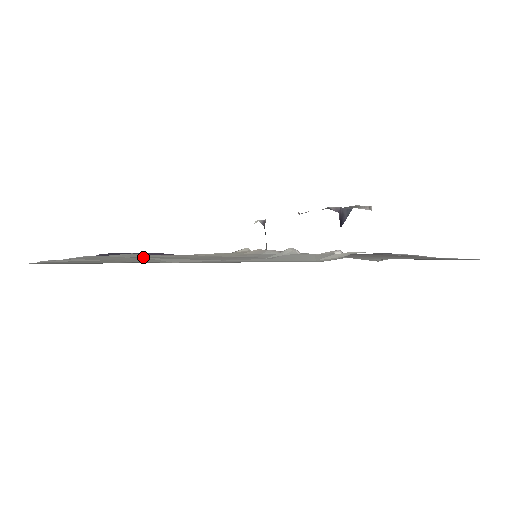
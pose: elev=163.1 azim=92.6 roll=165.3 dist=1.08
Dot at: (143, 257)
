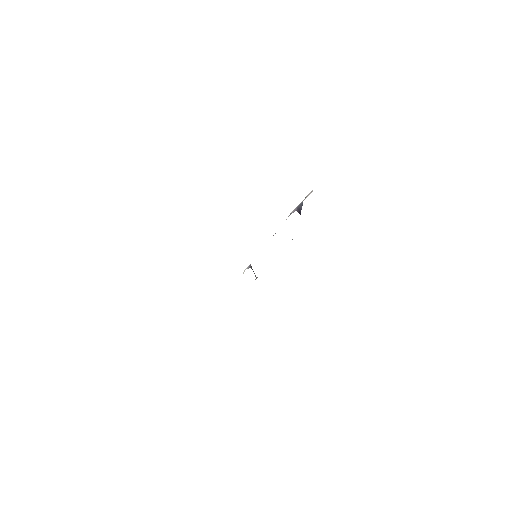
Dot at: occluded
